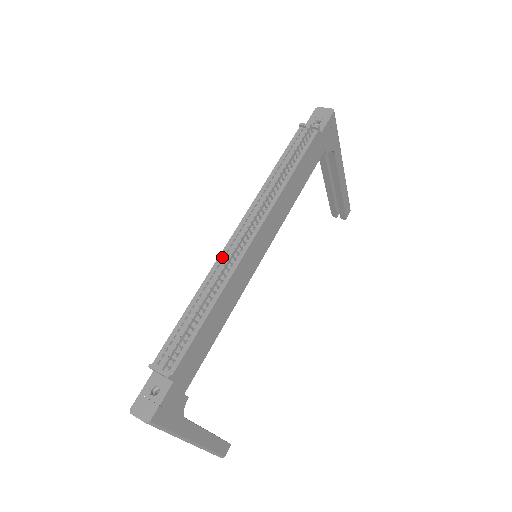
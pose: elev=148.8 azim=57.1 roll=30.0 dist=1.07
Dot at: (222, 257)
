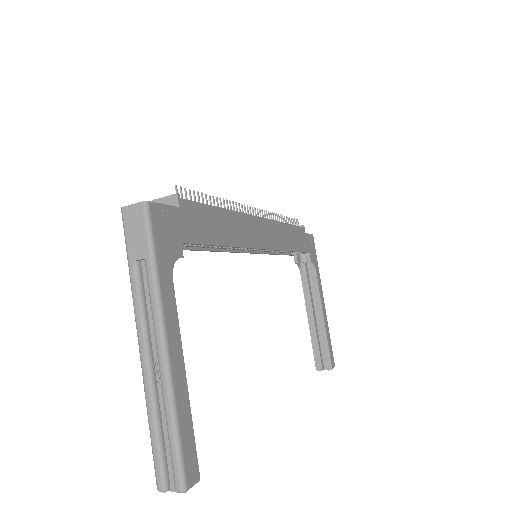
Dot at: occluded
